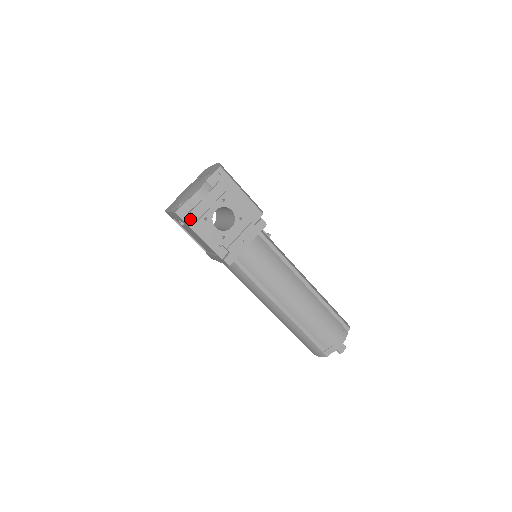
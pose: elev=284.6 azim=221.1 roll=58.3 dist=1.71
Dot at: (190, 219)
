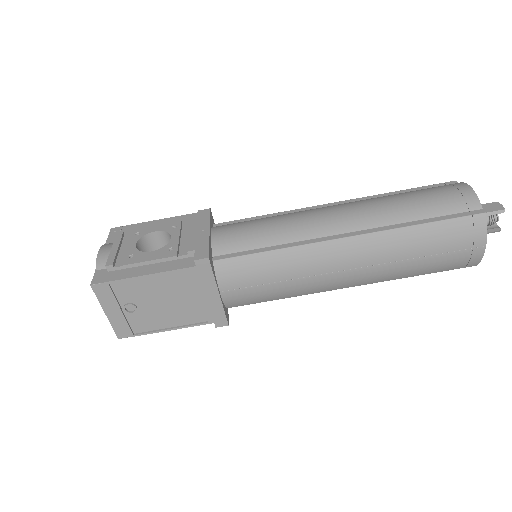
Dot at: (115, 275)
